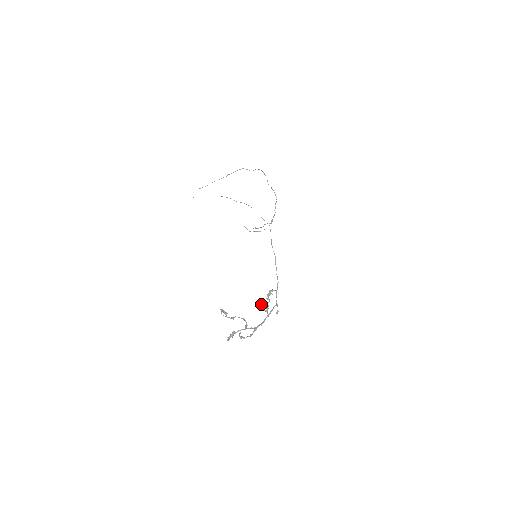
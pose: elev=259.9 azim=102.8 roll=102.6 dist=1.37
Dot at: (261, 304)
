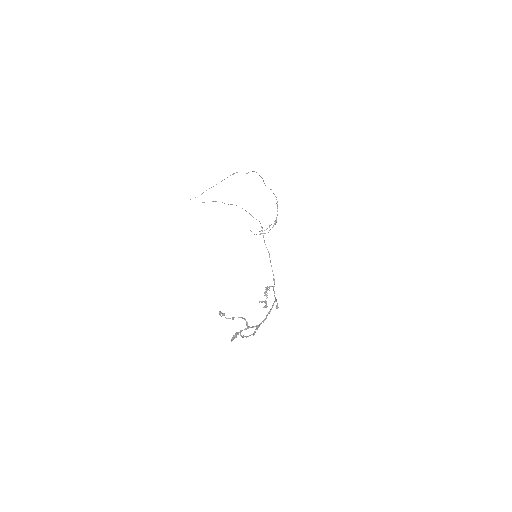
Dot at: (259, 301)
